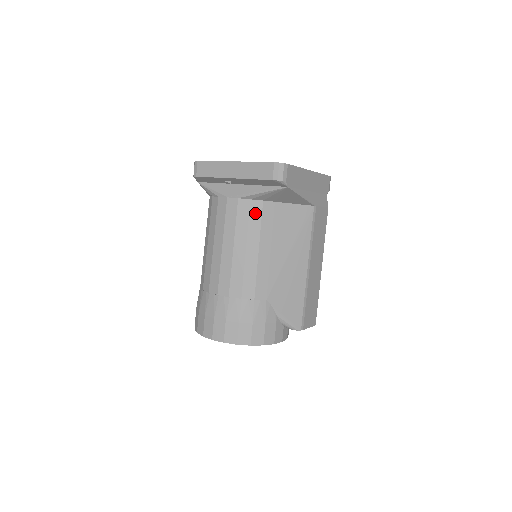
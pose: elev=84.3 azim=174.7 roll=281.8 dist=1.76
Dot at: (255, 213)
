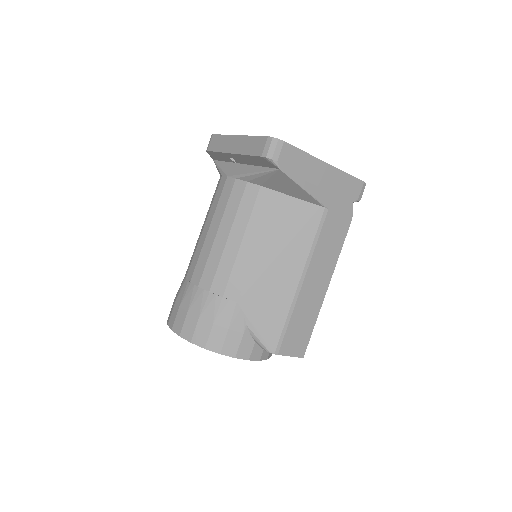
Dot at: (248, 198)
